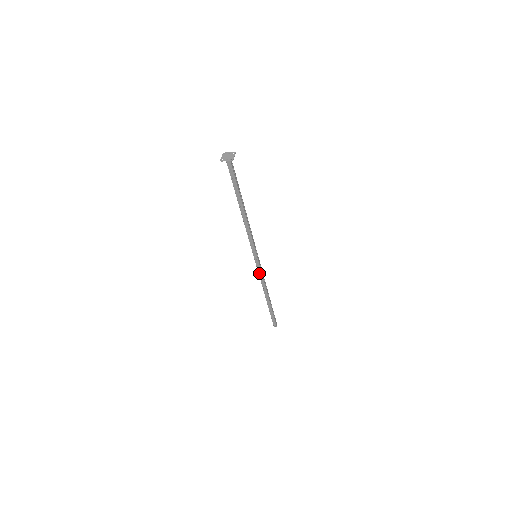
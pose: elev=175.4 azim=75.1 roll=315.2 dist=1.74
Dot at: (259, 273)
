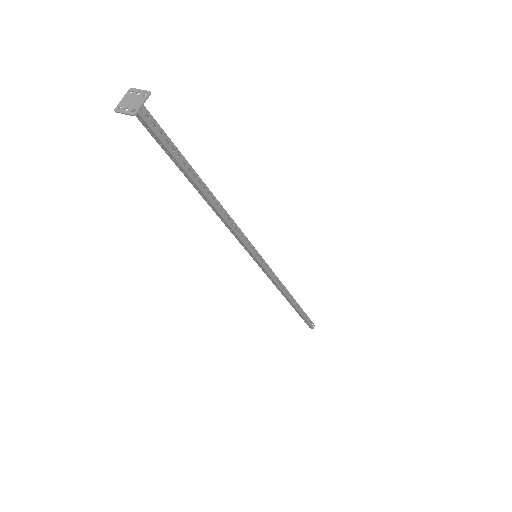
Dot at: (268, 275)
